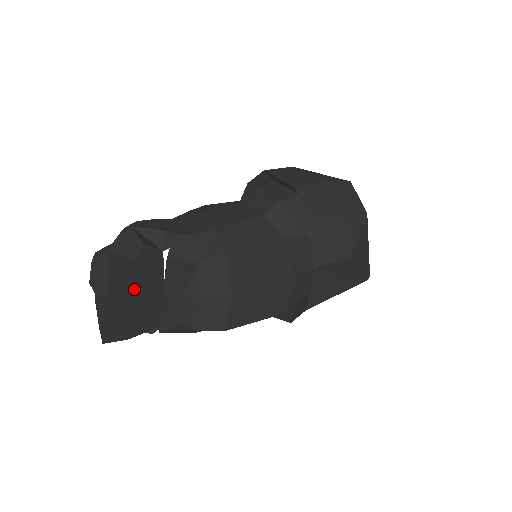
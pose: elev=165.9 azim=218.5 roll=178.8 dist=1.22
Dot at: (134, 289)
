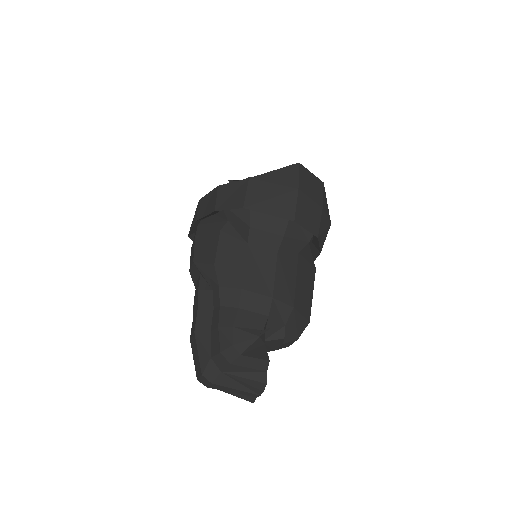
Dot at: occluded
